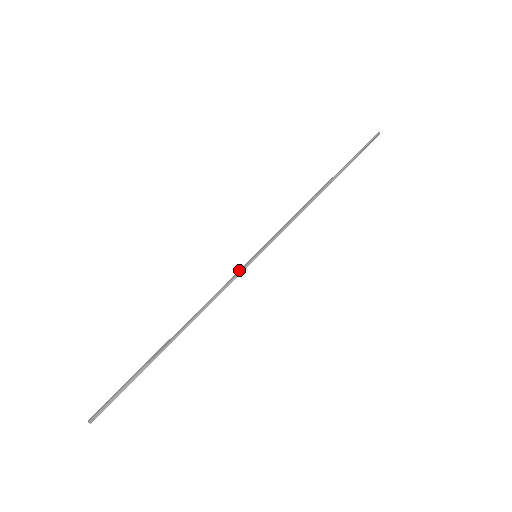
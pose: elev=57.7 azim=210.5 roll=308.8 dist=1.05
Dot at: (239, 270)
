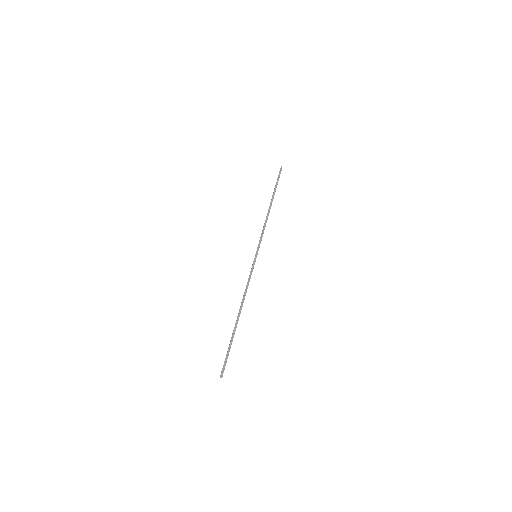
Dot at: (253, 267)
